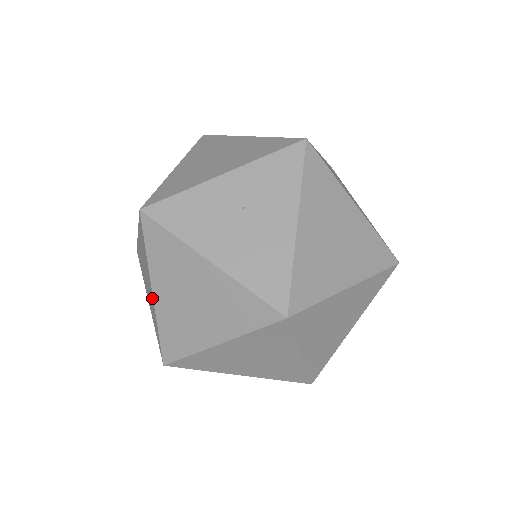
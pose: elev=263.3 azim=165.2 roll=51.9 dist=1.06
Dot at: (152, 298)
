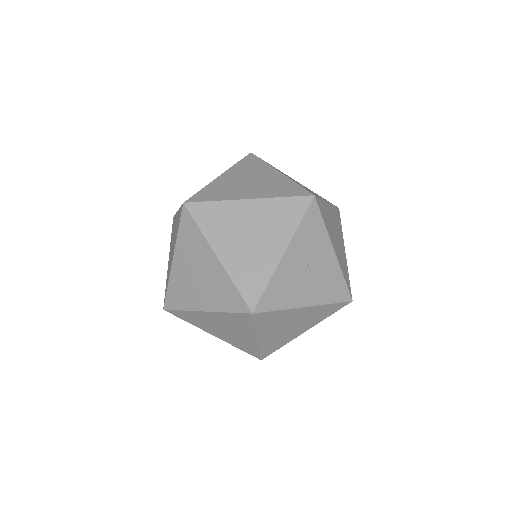
Dot at: (252, 341)
